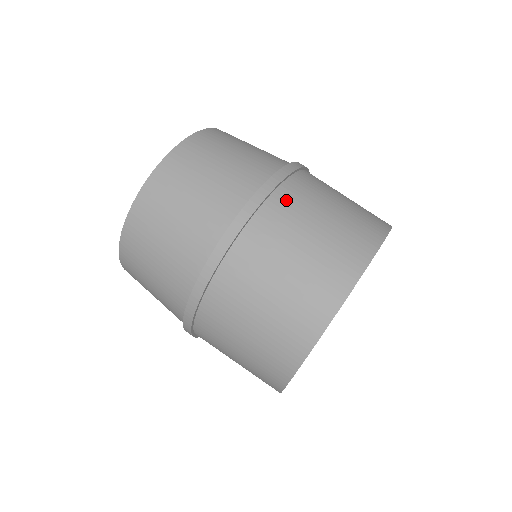
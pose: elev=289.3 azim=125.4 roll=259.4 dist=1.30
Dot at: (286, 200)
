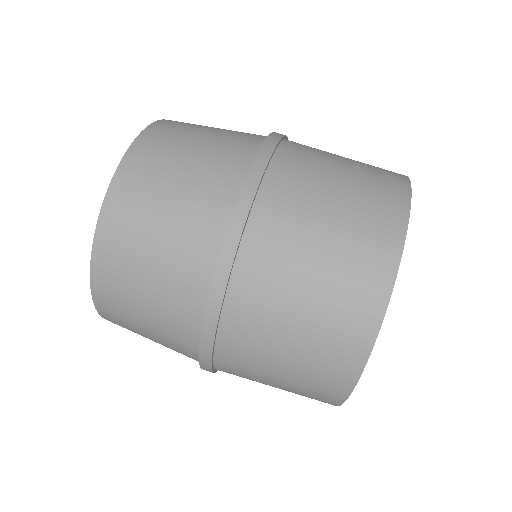
Dot at: (275, 202)
